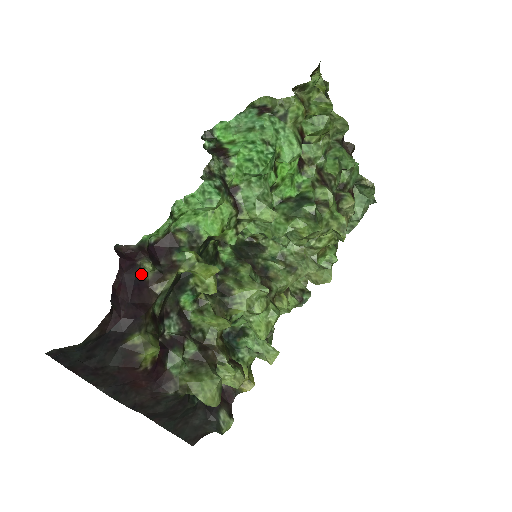
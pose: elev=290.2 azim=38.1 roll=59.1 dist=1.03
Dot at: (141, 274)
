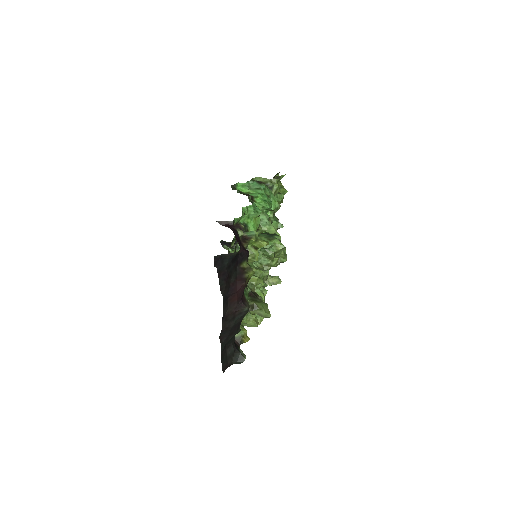
Dot at: (238, 235)
